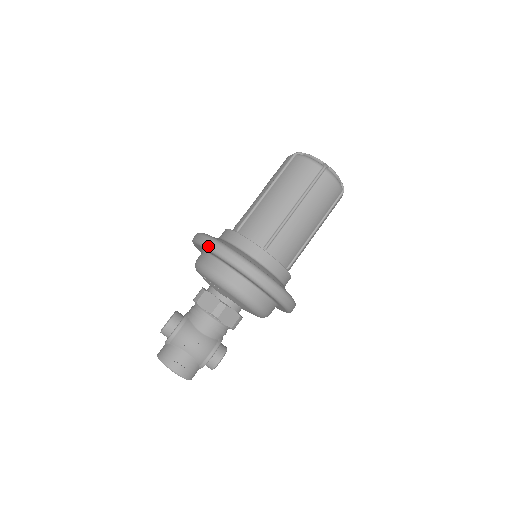
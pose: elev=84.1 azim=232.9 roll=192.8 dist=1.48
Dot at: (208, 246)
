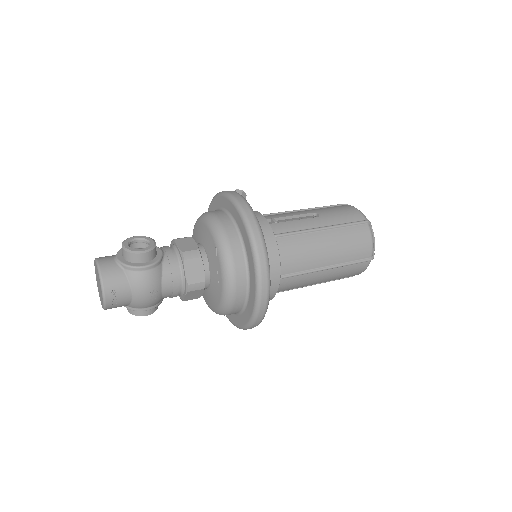
Dot at: (256, 244)
